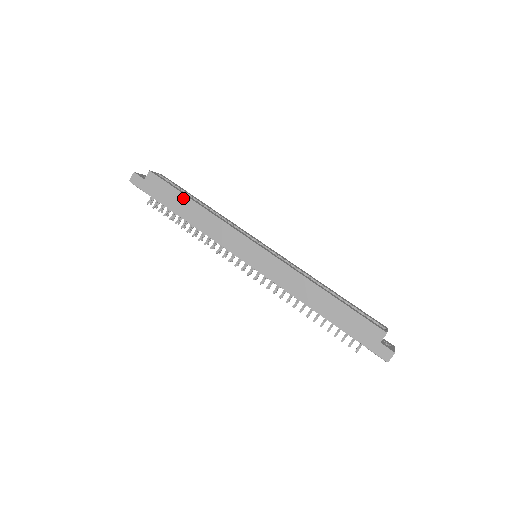
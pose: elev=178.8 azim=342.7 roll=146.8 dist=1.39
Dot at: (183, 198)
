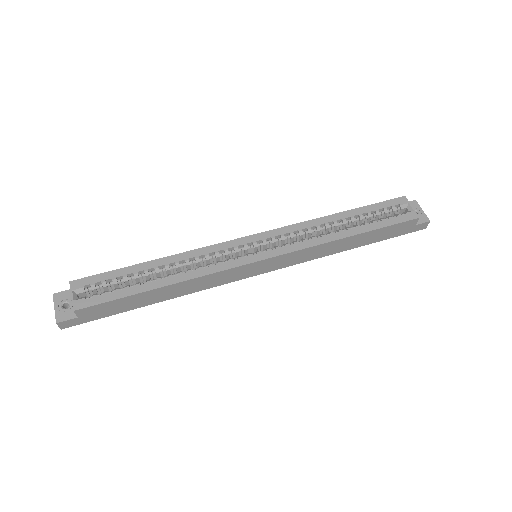
Dot at: (143, 295)
